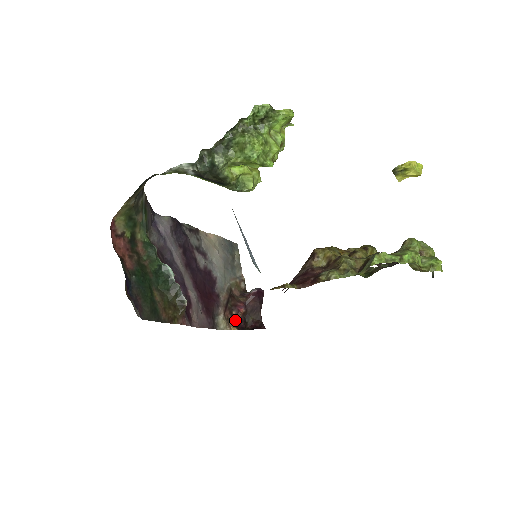
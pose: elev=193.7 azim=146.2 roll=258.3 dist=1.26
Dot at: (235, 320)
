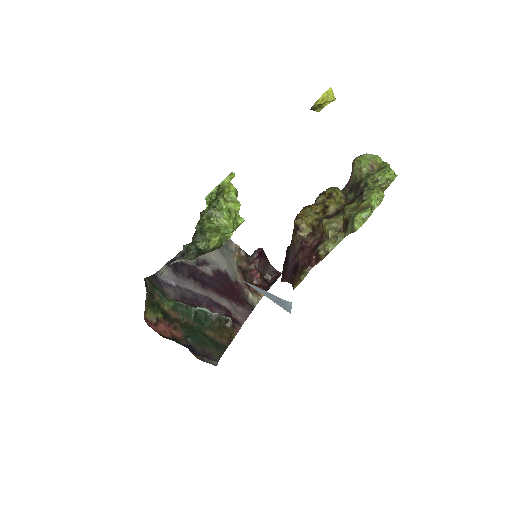
Dot at: (259, 287)
